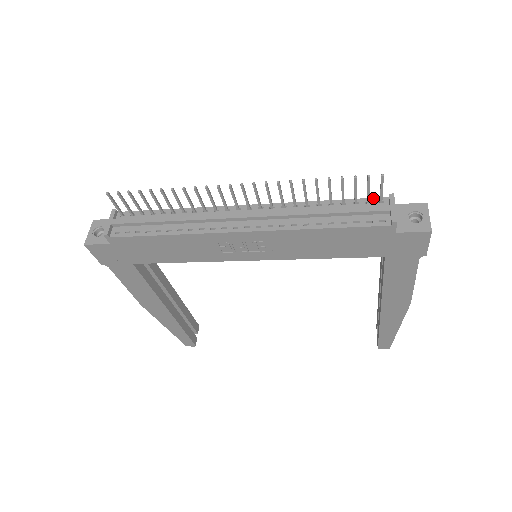
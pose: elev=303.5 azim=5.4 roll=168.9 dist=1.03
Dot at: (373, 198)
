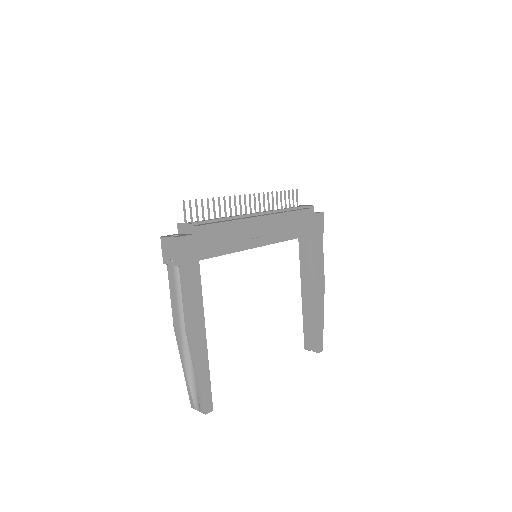
Dot at: occluded
